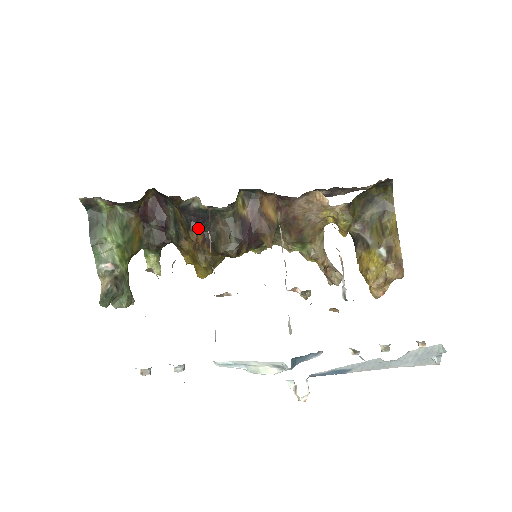
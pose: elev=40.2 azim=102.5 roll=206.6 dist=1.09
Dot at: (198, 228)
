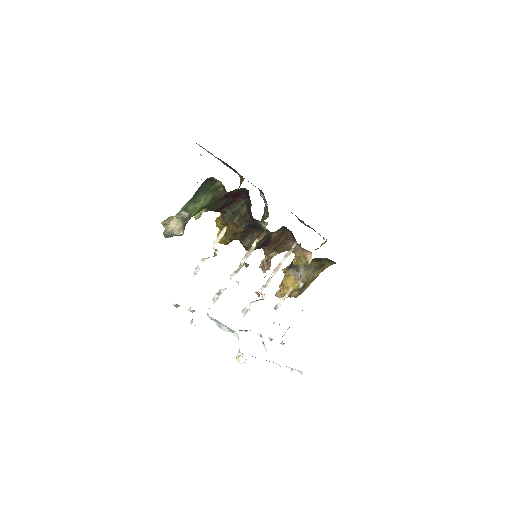
Dot at: (248, 228)
